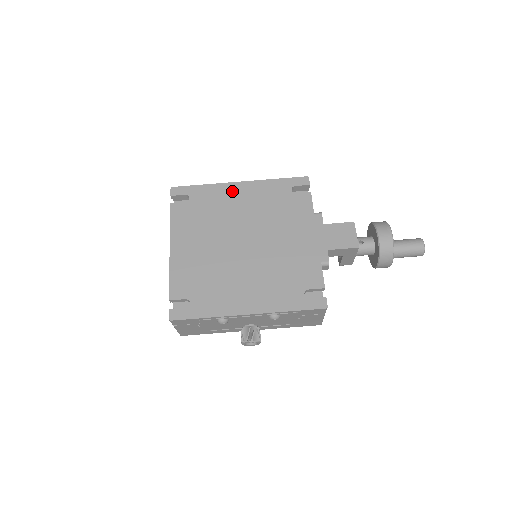
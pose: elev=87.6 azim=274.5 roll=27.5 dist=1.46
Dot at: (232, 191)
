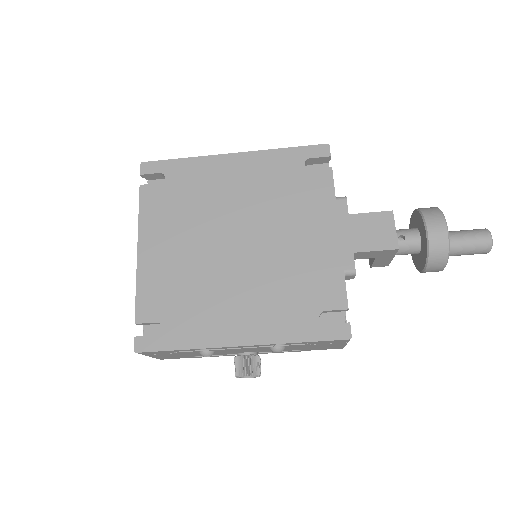
Dot at: (222, 167)
